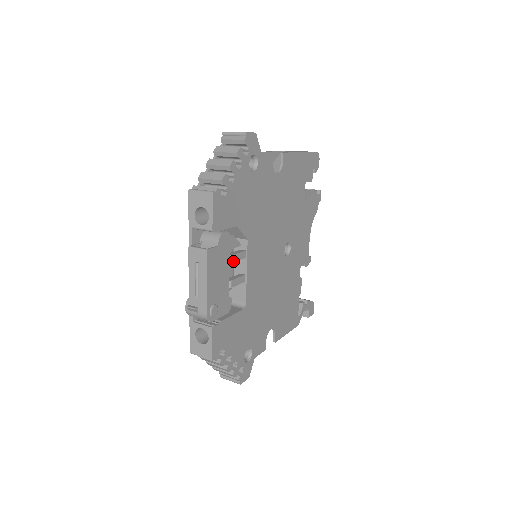
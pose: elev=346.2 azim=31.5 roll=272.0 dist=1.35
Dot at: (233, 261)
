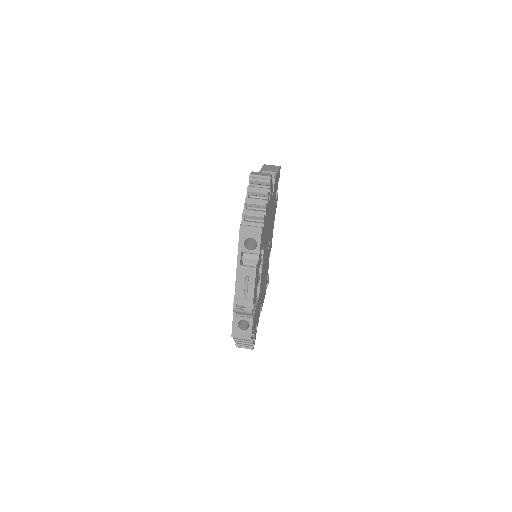
Dot at: occluded
